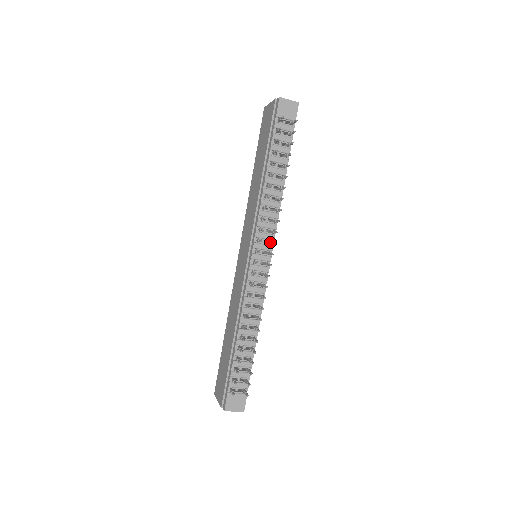
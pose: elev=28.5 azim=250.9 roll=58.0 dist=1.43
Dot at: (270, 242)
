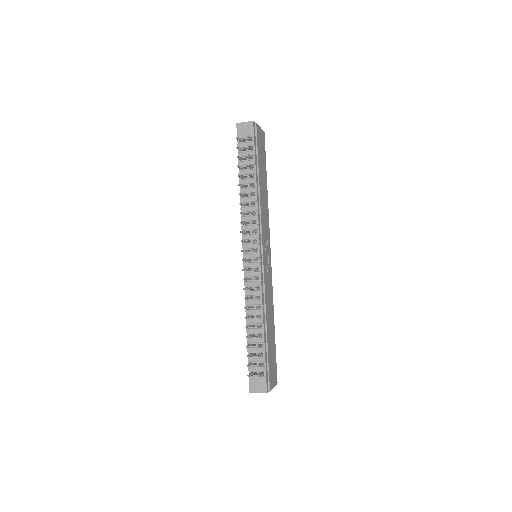
Dot at: (254, 241)
